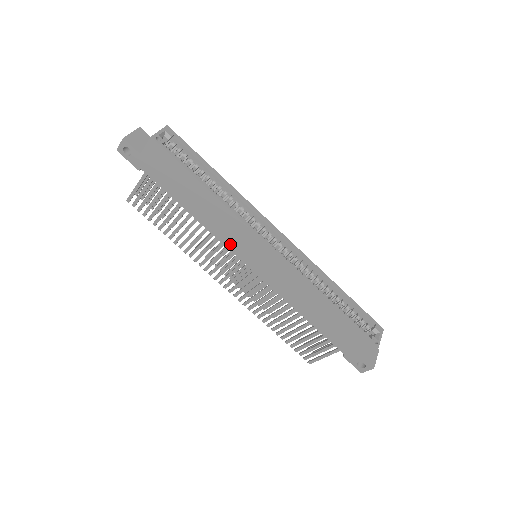
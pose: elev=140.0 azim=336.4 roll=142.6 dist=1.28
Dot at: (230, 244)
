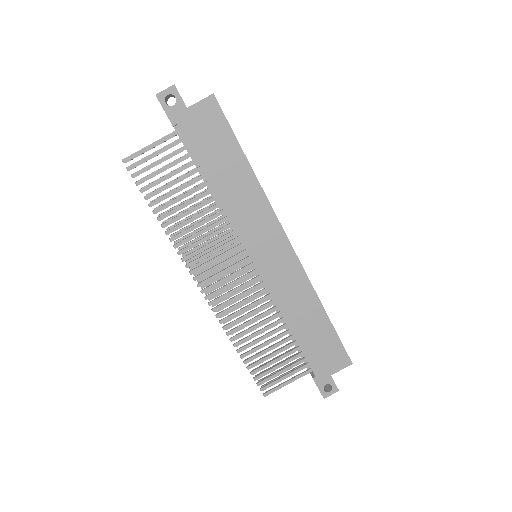
Dot at: (245, 233)
